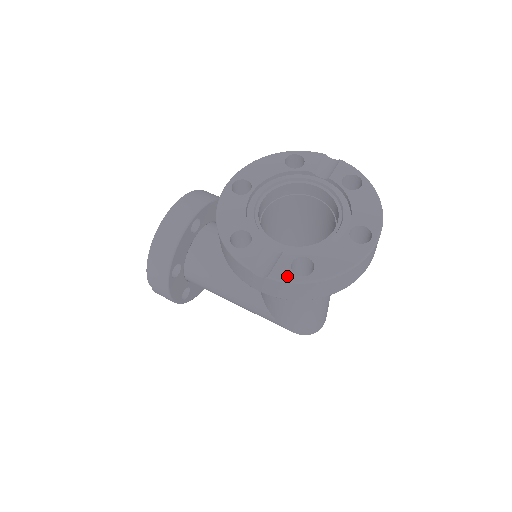
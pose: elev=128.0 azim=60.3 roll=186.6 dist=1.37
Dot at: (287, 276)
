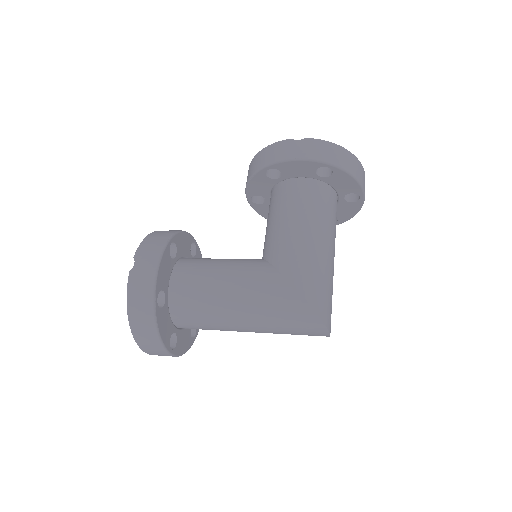
Dot at: (319, 141)
